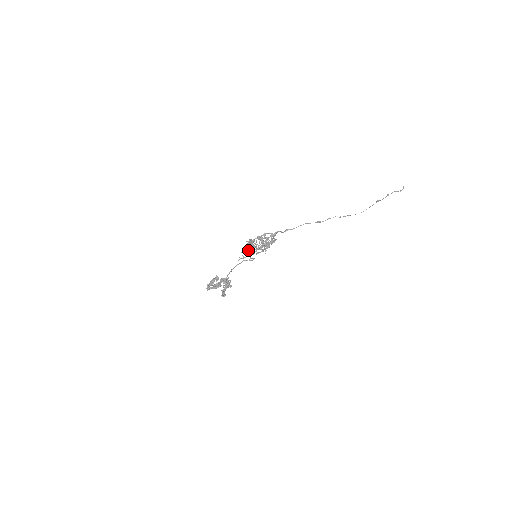
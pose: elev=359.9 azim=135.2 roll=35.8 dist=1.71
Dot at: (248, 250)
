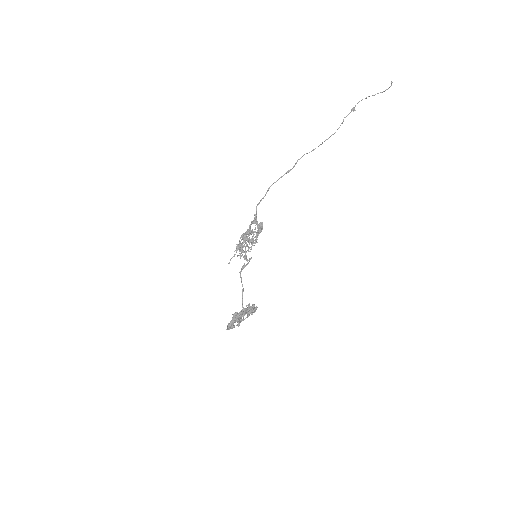
Dot at: (243, 257)
